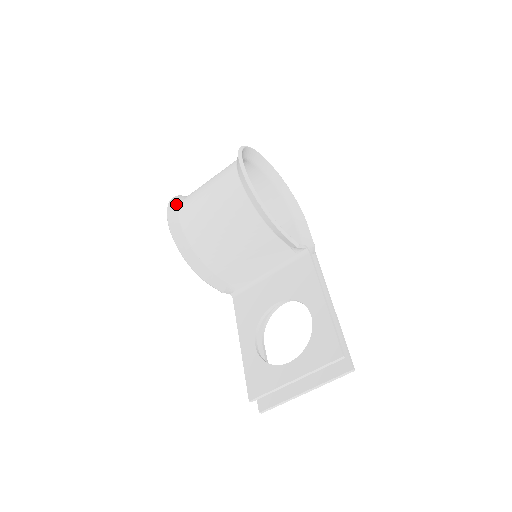
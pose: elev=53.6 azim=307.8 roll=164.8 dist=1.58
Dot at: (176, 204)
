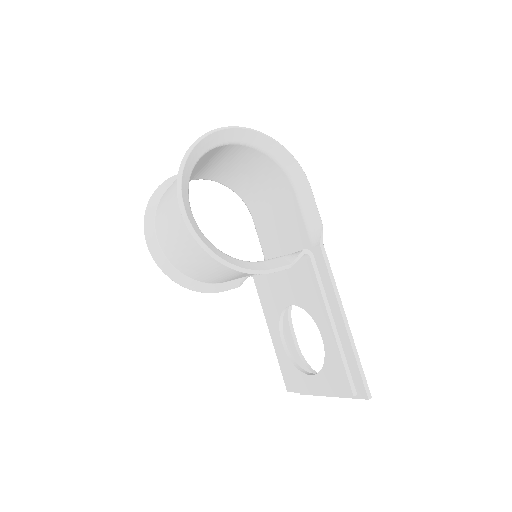
Dot at: (151, 222)
